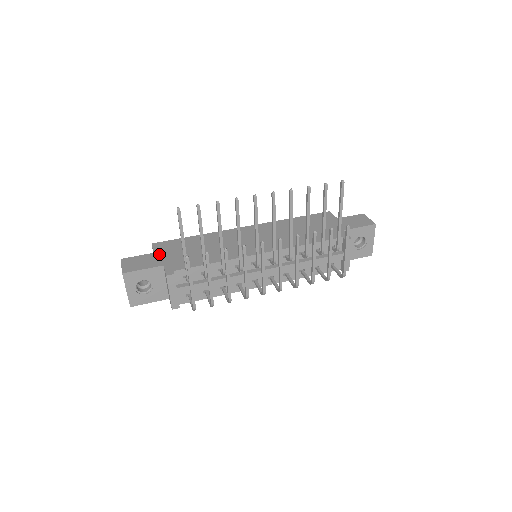
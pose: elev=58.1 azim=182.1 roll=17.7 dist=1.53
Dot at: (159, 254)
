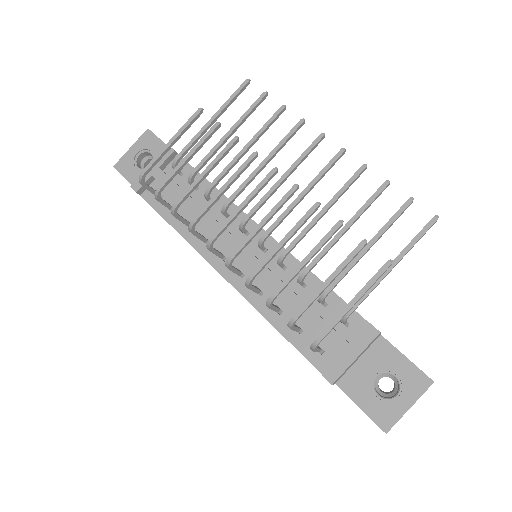
Dot at: occluded
